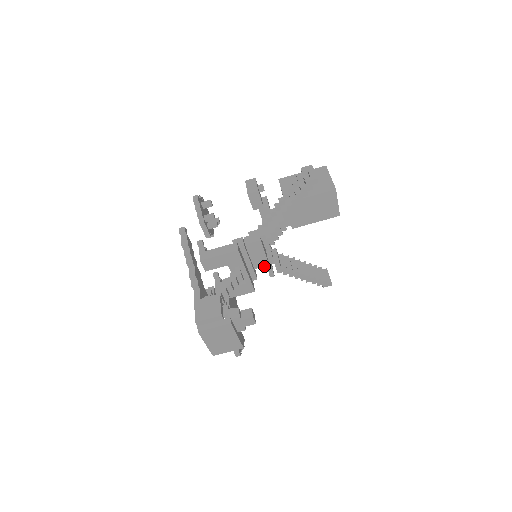
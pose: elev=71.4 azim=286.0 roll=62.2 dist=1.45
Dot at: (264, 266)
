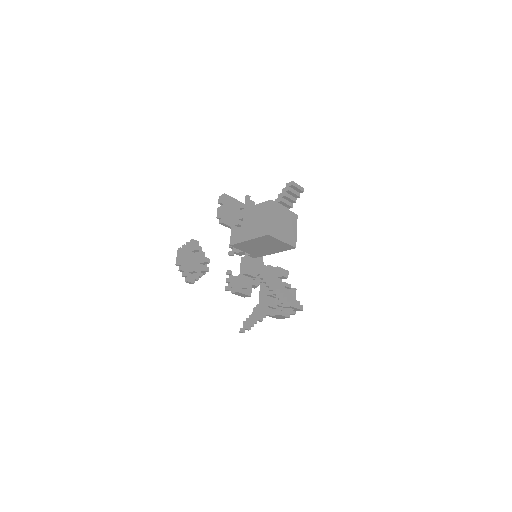
Dot at: occluded
